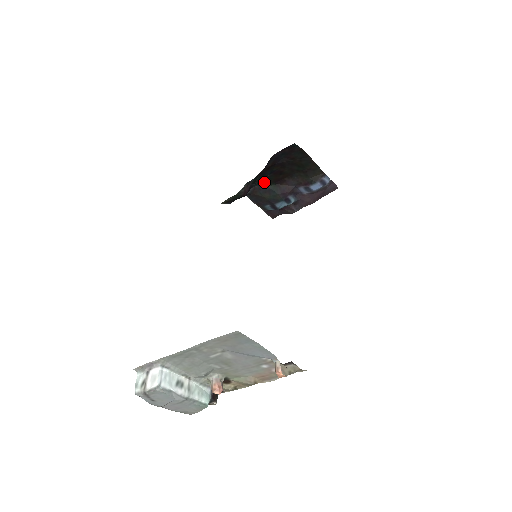
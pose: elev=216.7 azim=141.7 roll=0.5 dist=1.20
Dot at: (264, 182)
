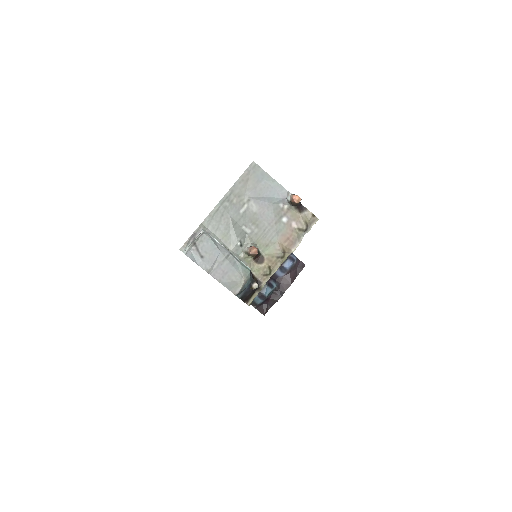
Dot at: occluded
